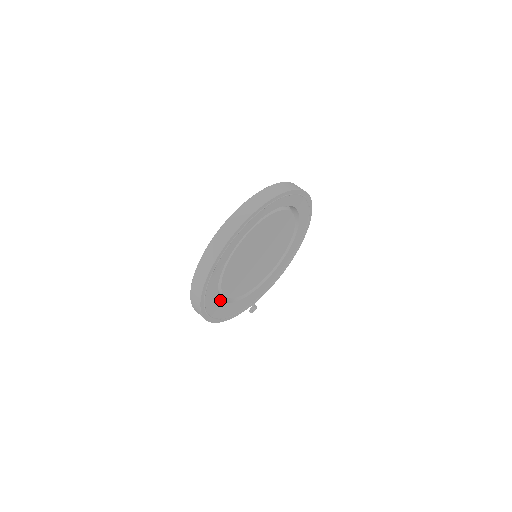
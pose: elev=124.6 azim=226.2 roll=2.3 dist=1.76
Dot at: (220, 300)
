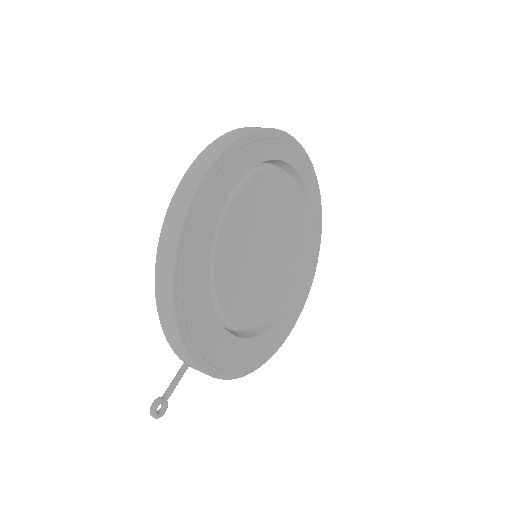
Dot at: (219, 212)
